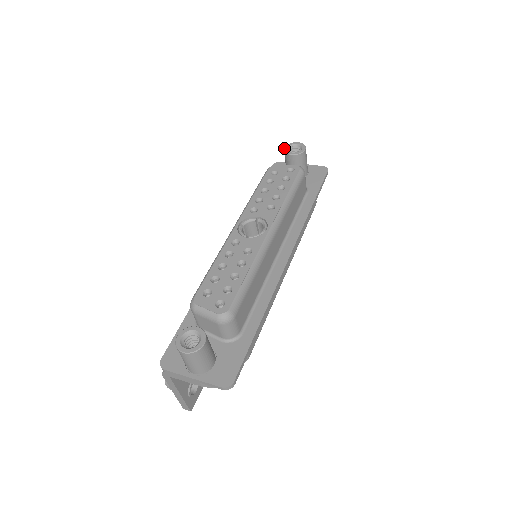
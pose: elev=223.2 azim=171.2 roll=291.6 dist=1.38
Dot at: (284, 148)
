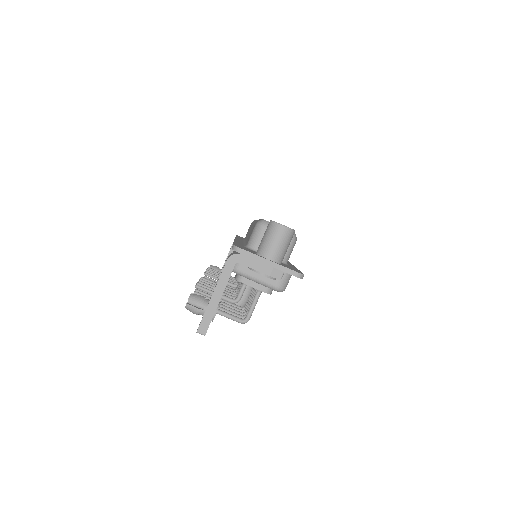
Dot at: occluded
